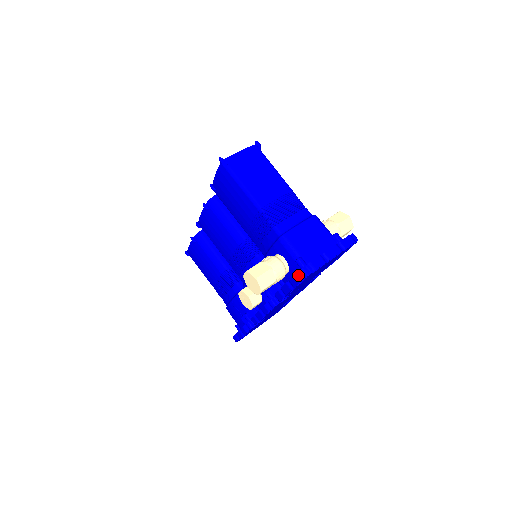
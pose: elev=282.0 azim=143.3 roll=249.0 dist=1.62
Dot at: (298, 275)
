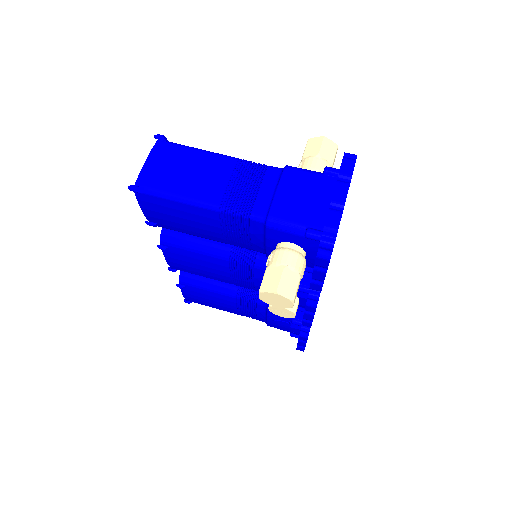
Dot at: (321, 252)
